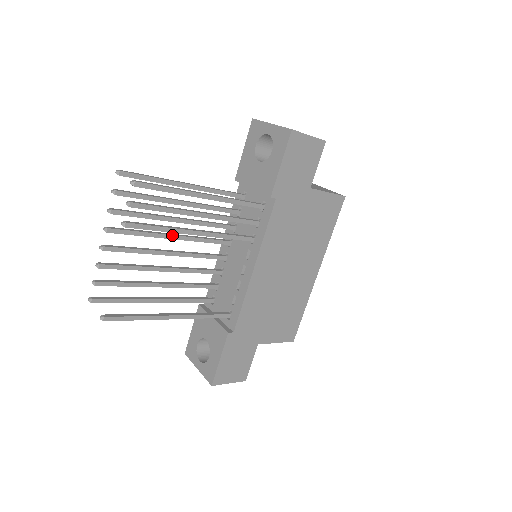
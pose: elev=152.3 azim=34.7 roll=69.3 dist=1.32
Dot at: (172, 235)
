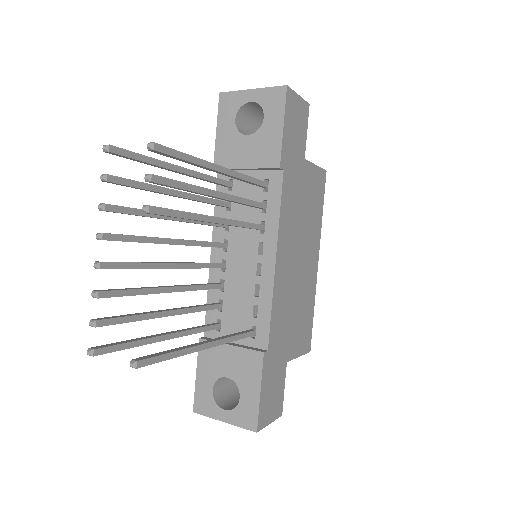
Dot at: (173, 239)
